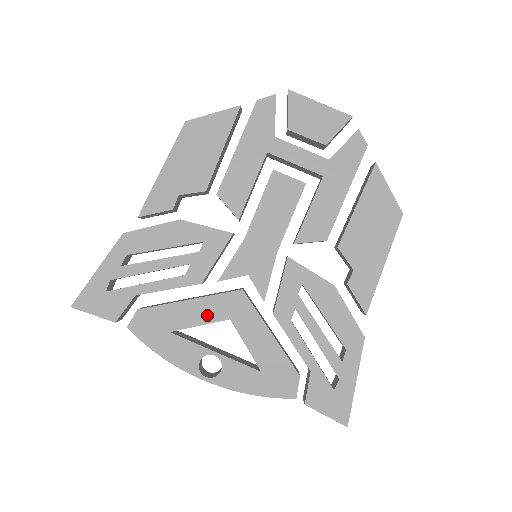
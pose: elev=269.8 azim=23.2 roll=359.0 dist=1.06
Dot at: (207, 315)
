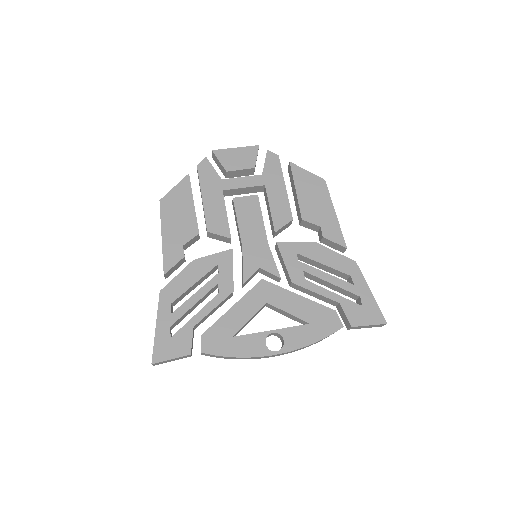
Dot at: (250, 309)
